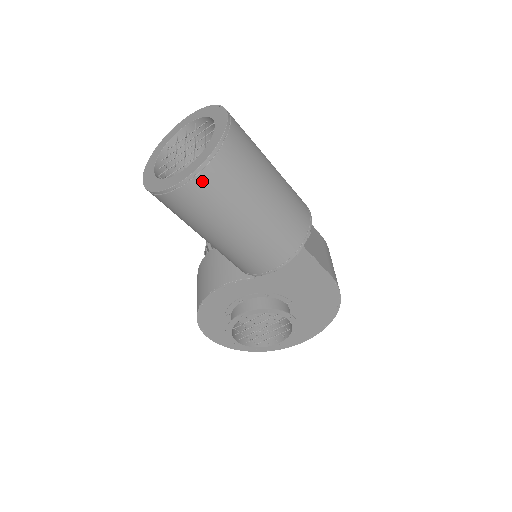
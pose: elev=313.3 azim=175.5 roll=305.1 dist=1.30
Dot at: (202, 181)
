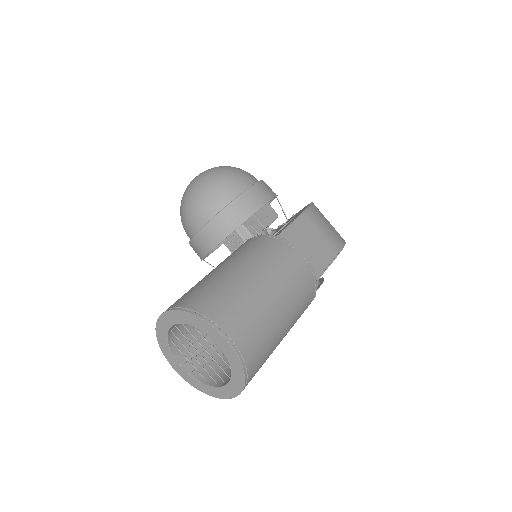
Dot at: occluded
